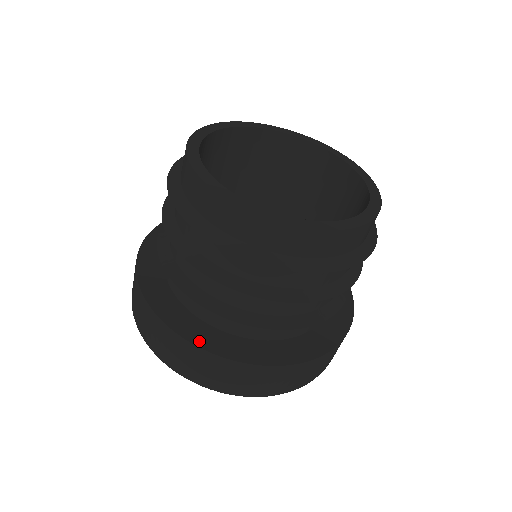
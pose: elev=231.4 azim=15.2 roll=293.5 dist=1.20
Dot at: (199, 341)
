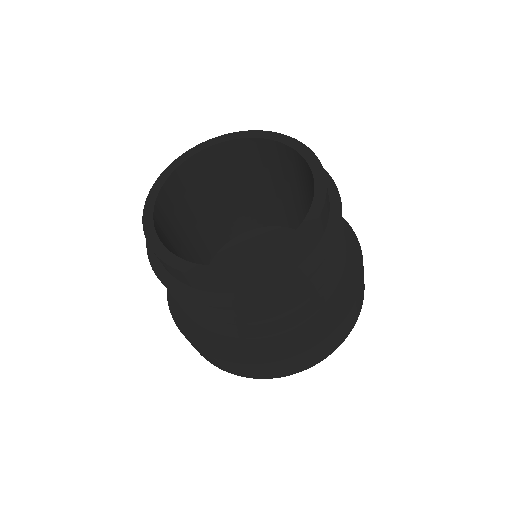
Dot at: (294, 350)
